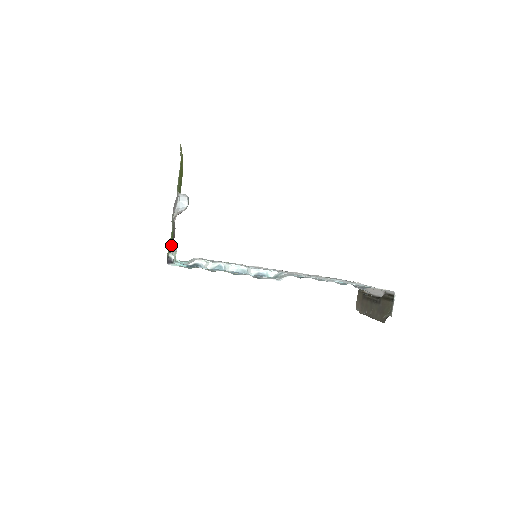
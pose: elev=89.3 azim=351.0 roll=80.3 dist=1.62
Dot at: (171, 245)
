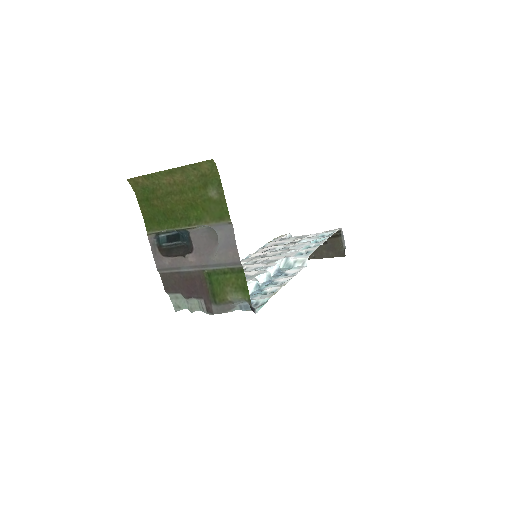
Dot at: (207, 294)
